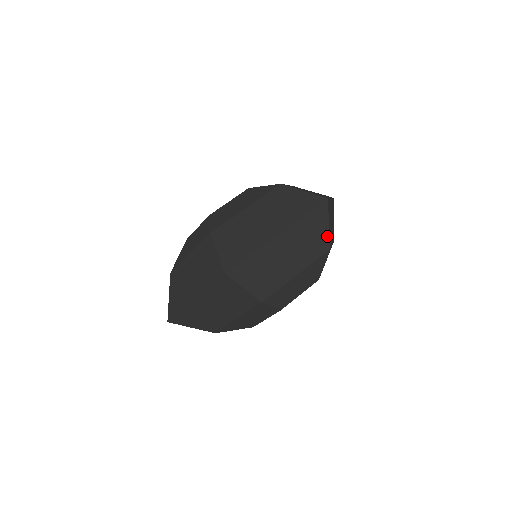
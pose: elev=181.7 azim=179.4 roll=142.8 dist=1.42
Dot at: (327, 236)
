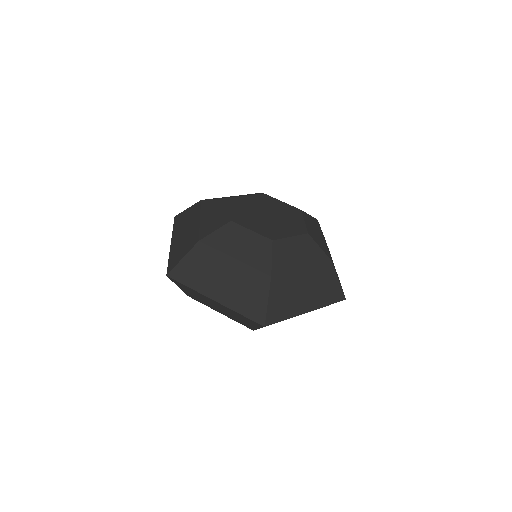
Dot at: (254, 328)
